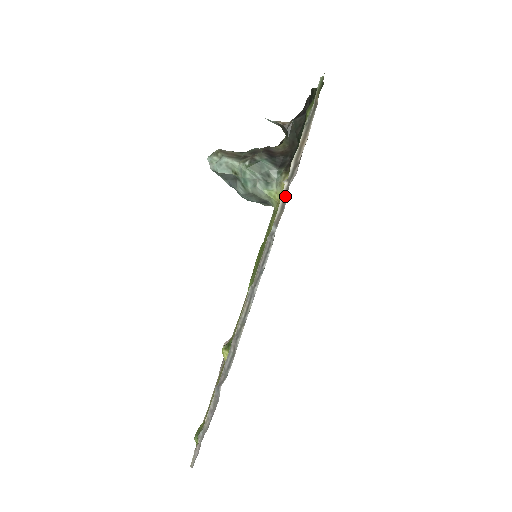
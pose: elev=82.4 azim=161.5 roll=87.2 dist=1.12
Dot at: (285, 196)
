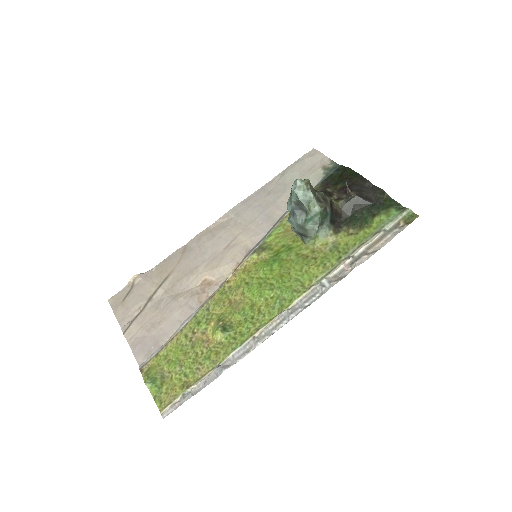
Dot at: (346, 267)
